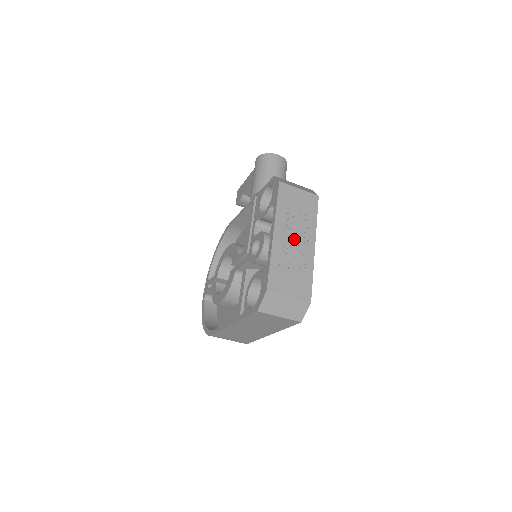
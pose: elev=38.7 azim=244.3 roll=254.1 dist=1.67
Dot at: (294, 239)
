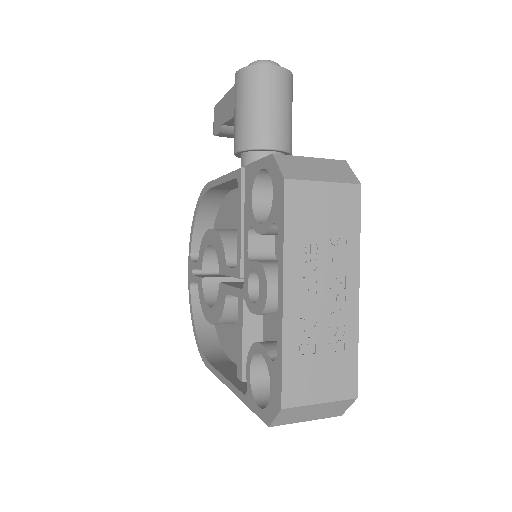
Dot at: (321, 292)
